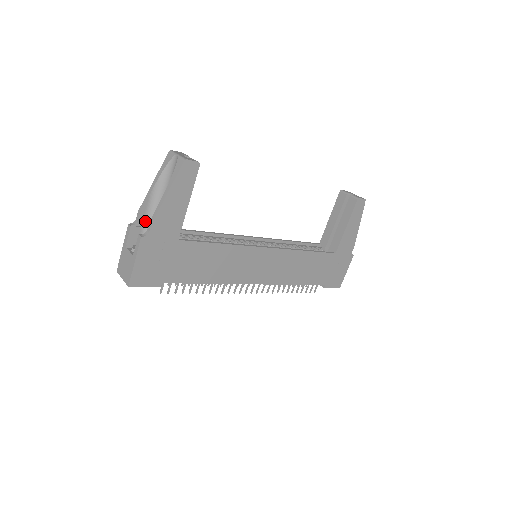
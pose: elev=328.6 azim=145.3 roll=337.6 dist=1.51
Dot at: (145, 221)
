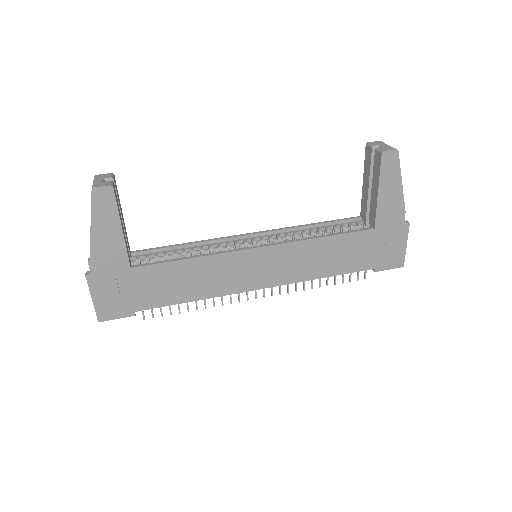
Dot at: occluded
